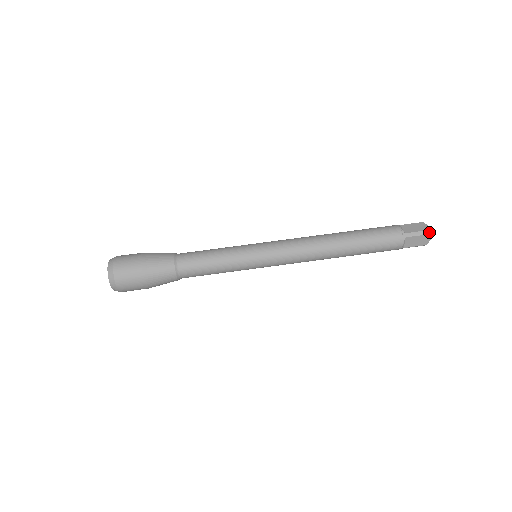
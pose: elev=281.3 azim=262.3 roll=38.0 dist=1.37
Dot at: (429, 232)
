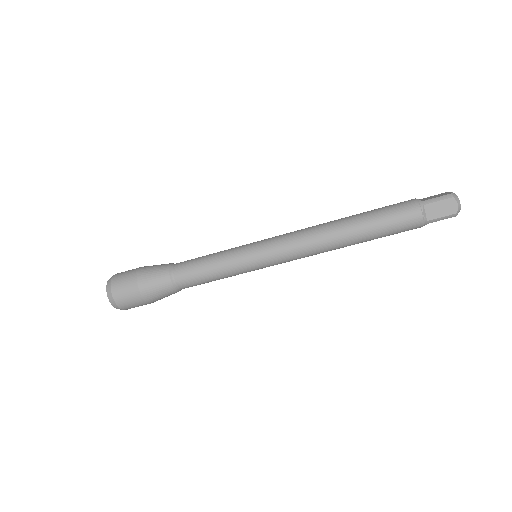
Dot at: (457, 214)
